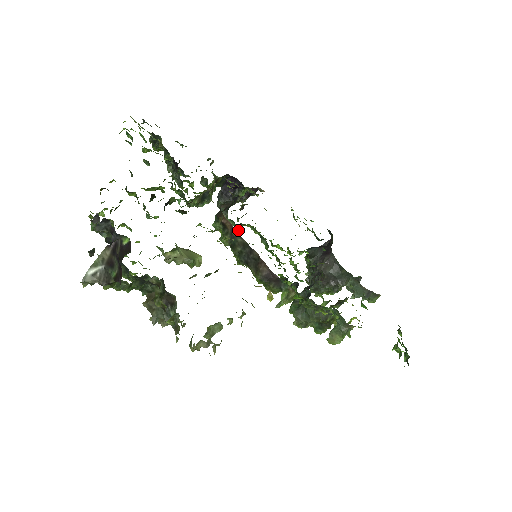
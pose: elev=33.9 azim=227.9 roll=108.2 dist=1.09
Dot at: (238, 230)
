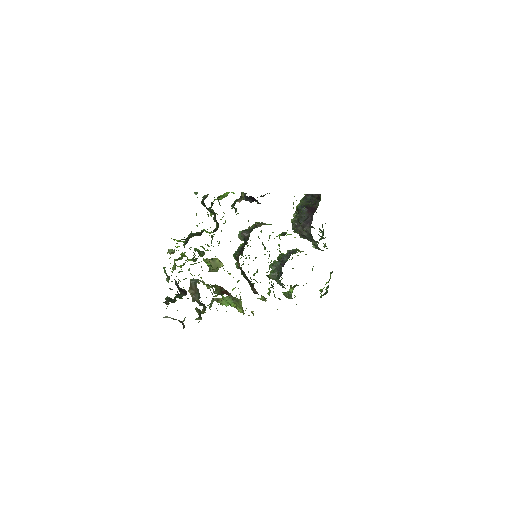
Dot at: occluded
